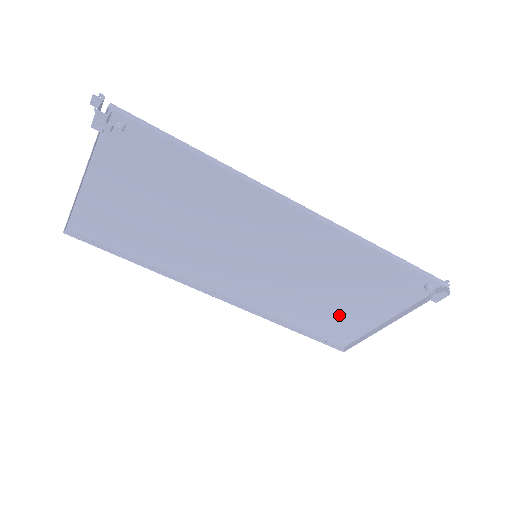
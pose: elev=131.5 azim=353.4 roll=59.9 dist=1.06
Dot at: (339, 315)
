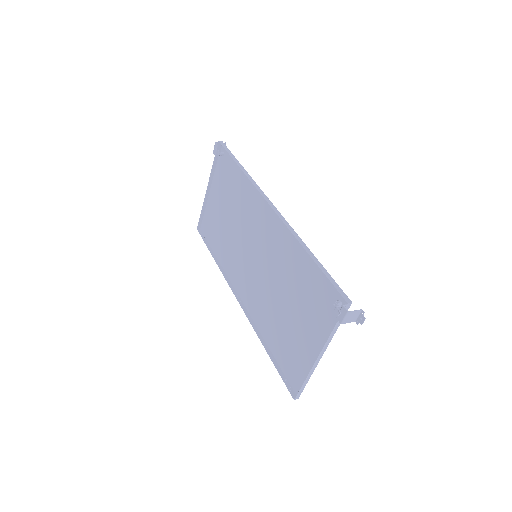
Dot at: (293, 340)
